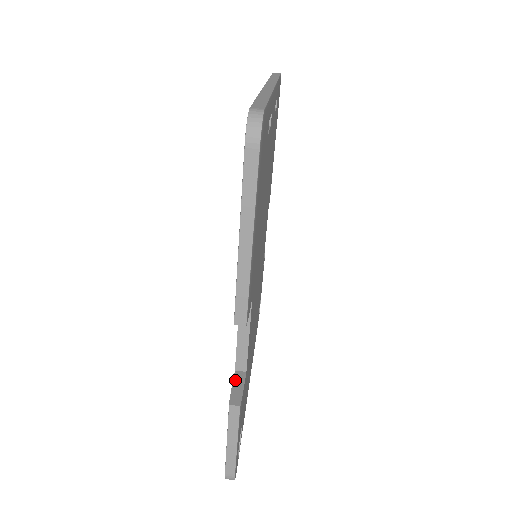
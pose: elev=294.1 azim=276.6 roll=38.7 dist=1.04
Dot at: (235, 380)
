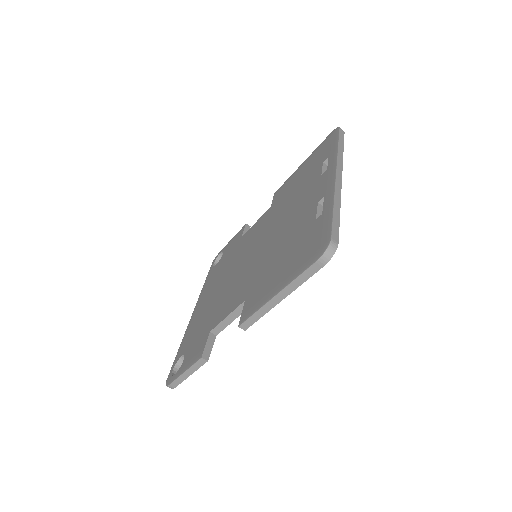
Dot at: (209, 340)
